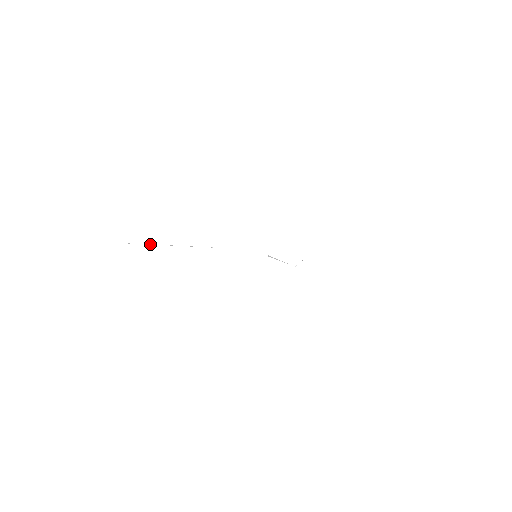
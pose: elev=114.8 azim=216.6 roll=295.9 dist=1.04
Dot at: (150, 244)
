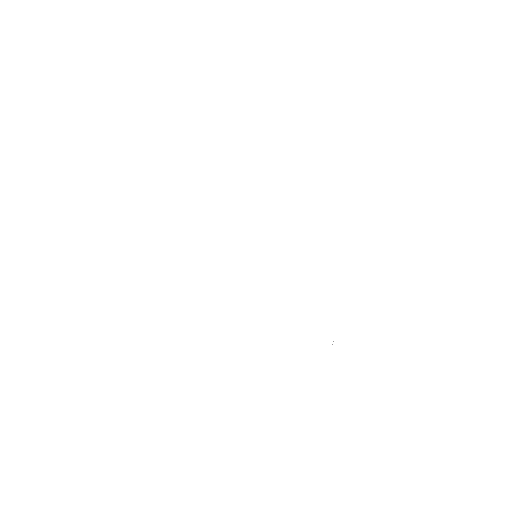
Dot at: occluded
